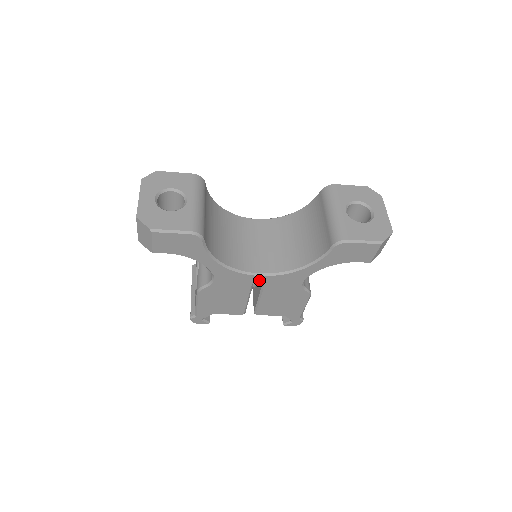
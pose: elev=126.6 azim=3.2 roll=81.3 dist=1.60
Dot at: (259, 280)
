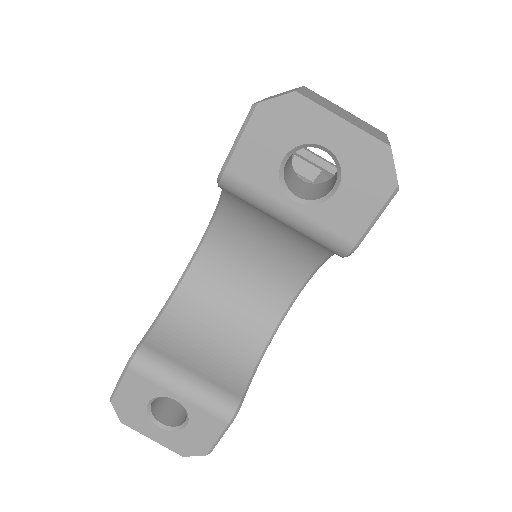
Dot at: occluded
